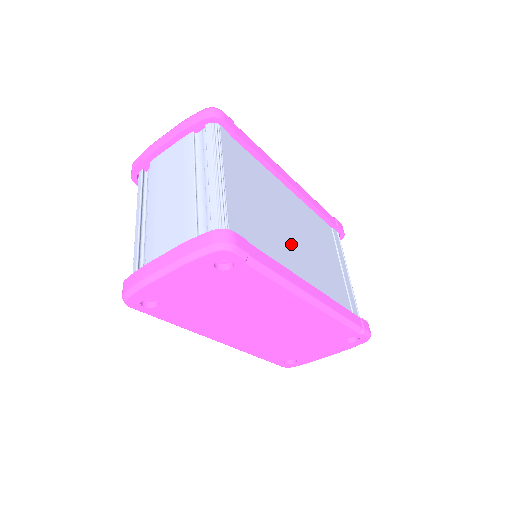
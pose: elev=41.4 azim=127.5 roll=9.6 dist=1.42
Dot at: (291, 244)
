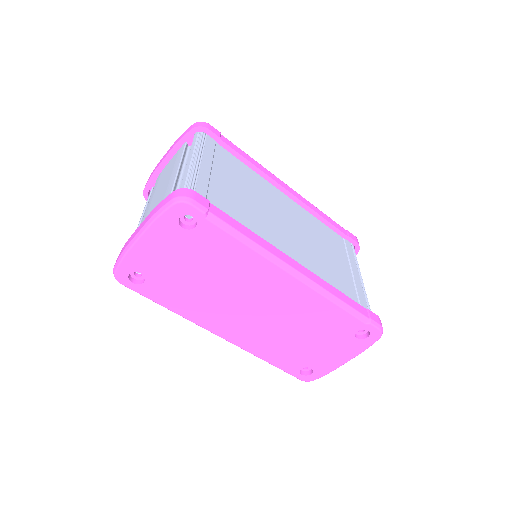
Dot at: (278, 230)
